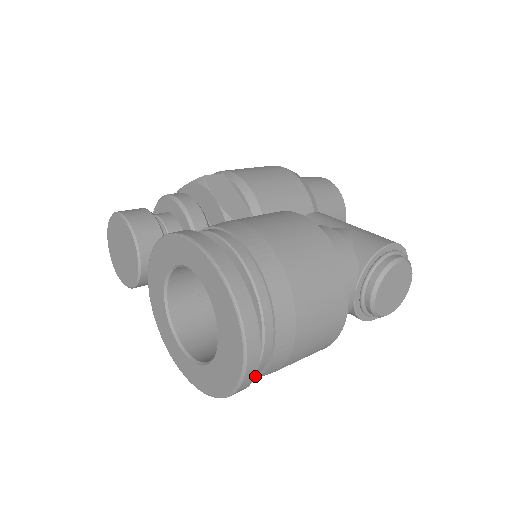
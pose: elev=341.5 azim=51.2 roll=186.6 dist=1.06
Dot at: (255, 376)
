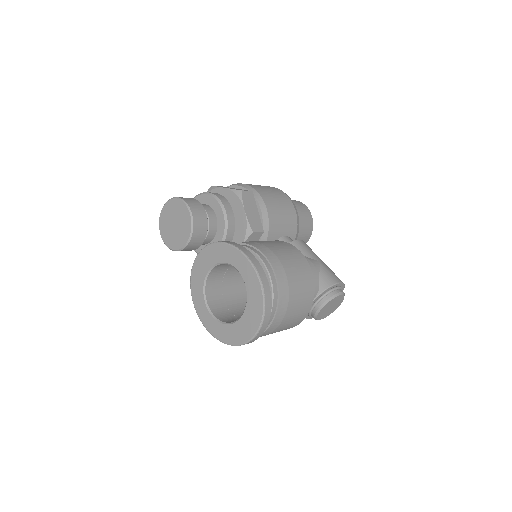
Dot at: occluded
